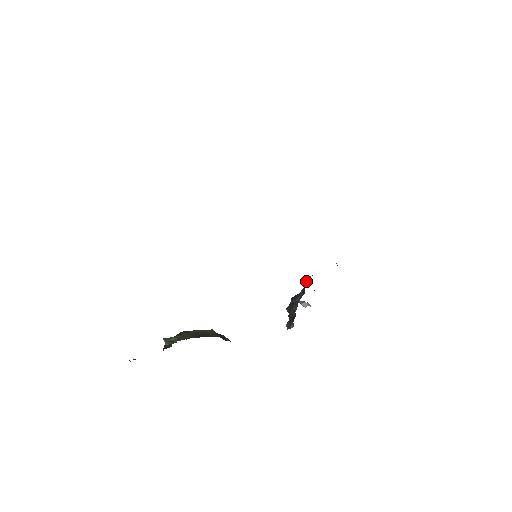
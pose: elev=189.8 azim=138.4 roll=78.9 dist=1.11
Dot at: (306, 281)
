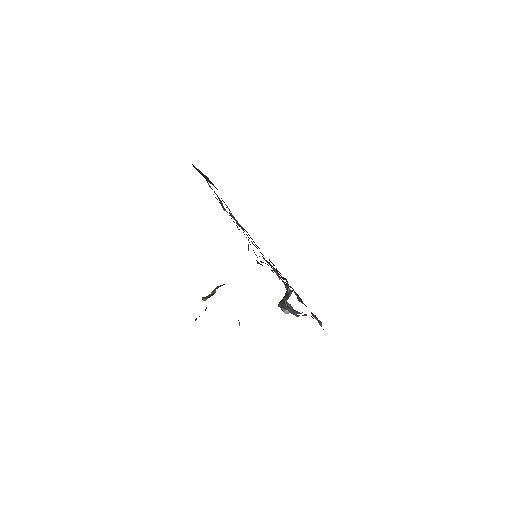
Dot at: (286, 292)
